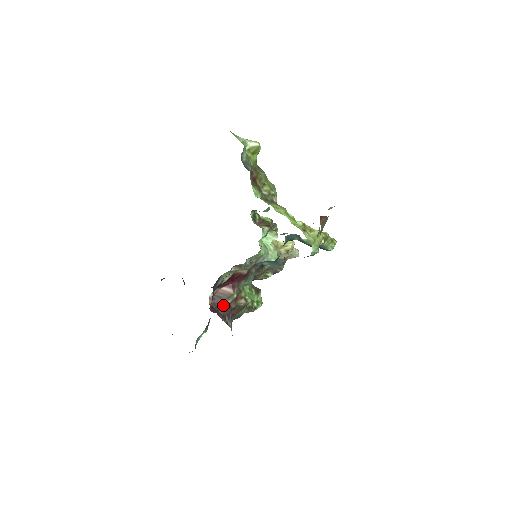
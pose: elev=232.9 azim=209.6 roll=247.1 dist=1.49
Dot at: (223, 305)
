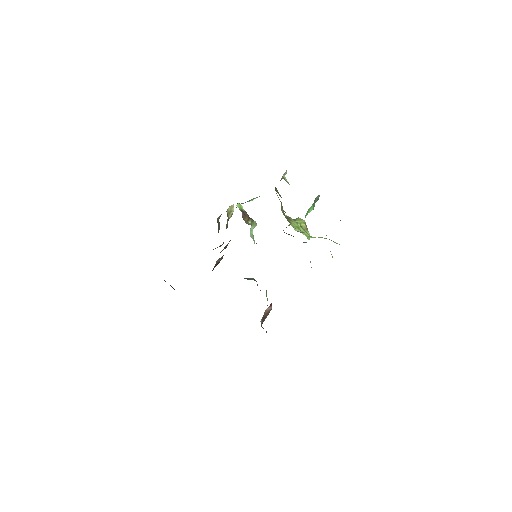
Dot at: (264, 320)
